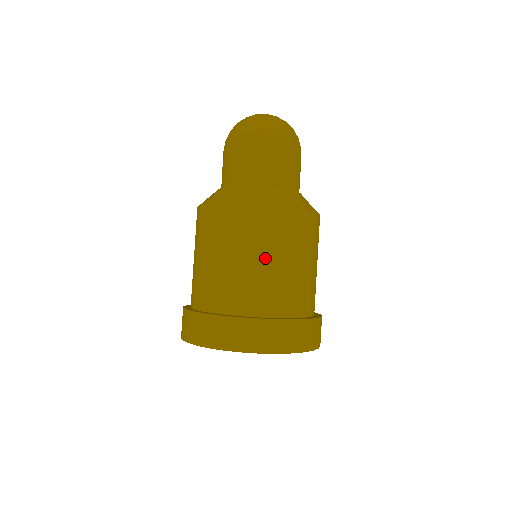
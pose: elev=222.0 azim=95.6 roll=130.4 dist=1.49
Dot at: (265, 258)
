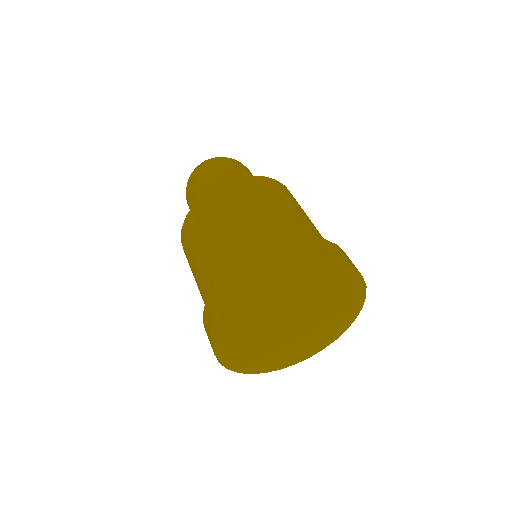
Dot at: (240, 214)
